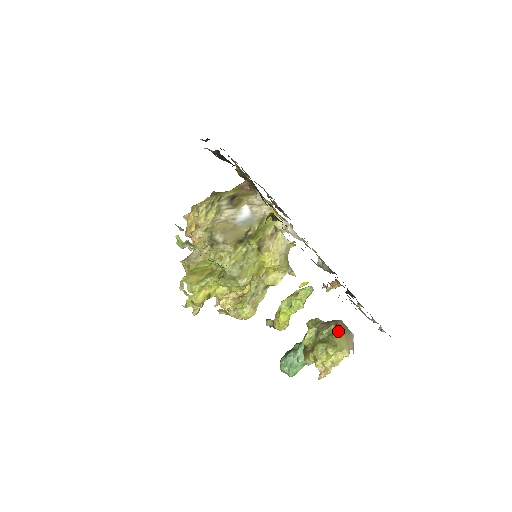
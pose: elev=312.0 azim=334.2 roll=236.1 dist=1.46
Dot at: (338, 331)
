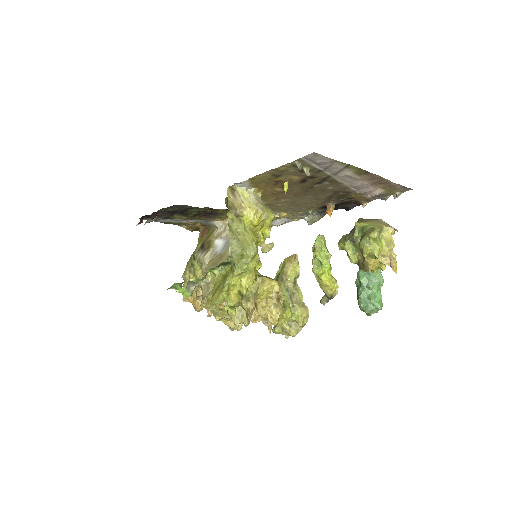
Dot at: (364, 222)
